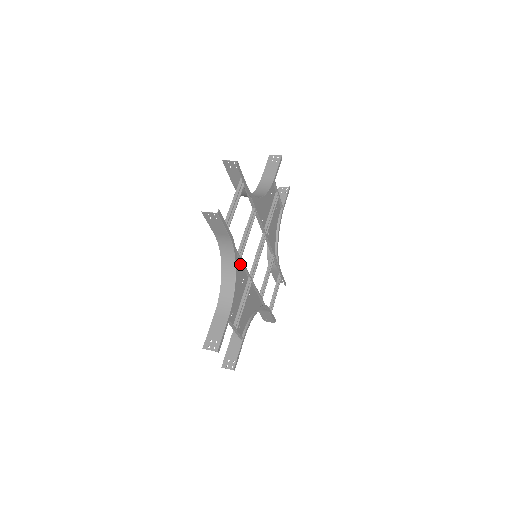
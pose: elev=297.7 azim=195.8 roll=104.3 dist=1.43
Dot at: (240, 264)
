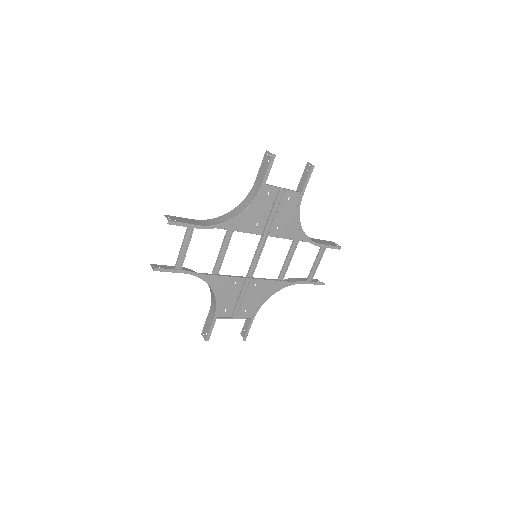
Dot at: (223, 276)
